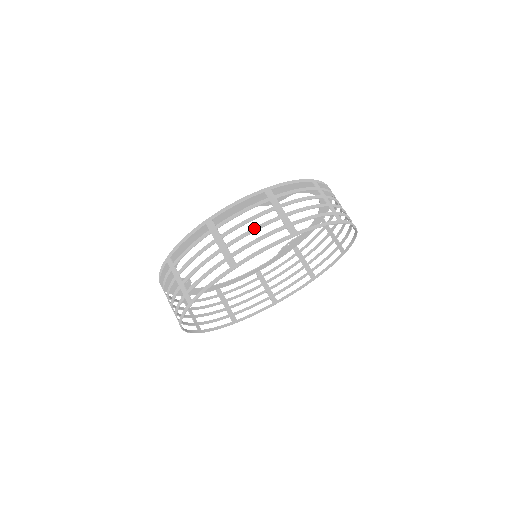
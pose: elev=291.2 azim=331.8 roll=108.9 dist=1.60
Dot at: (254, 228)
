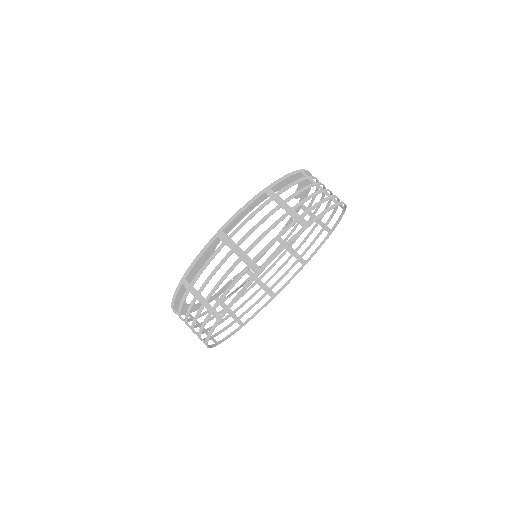
Dot at: (194, 319)
